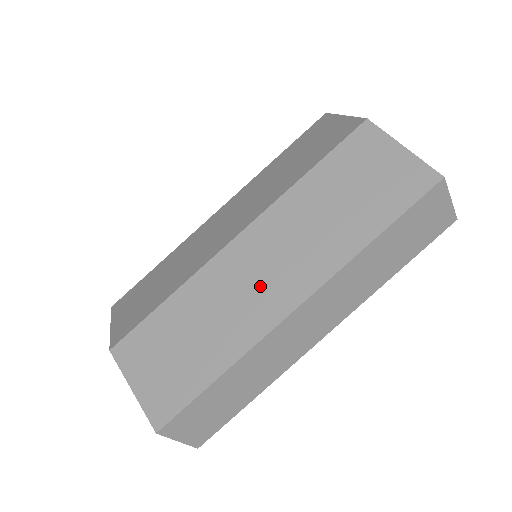
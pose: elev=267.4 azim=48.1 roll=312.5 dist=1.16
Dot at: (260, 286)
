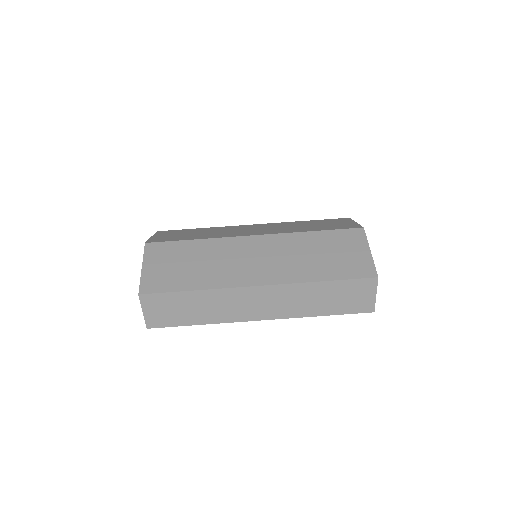
Dot at: (247, 264)
